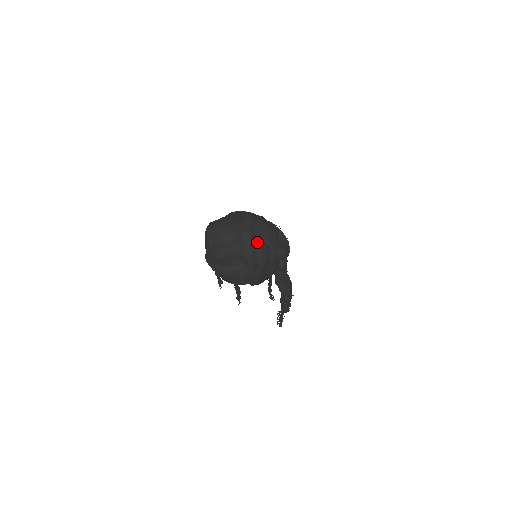
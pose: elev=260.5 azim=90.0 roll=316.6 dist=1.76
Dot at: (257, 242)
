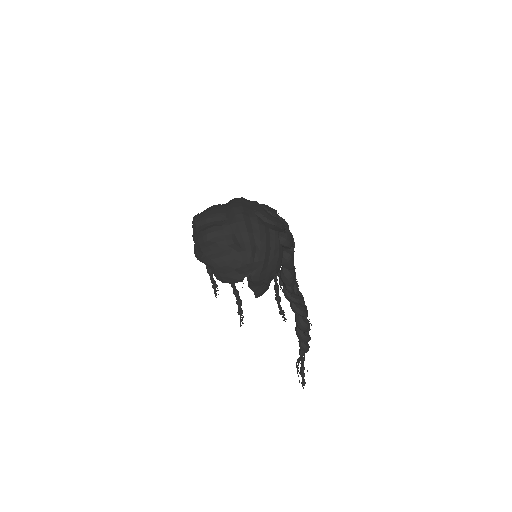
Dot at: (252, 219)
